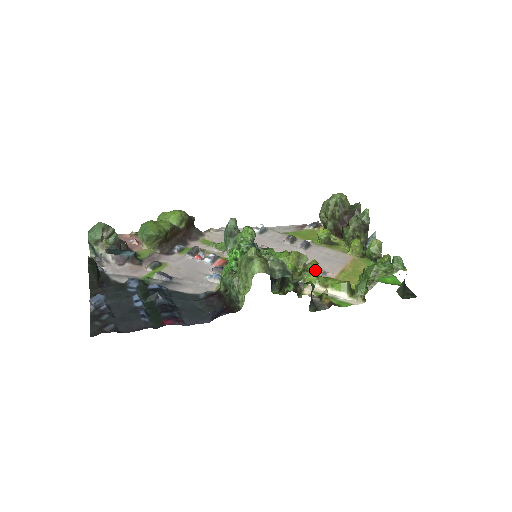
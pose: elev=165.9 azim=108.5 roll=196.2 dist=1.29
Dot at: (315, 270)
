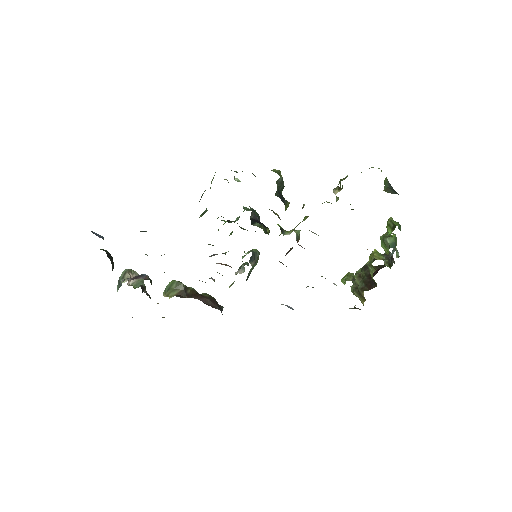
Dot at: occluded
